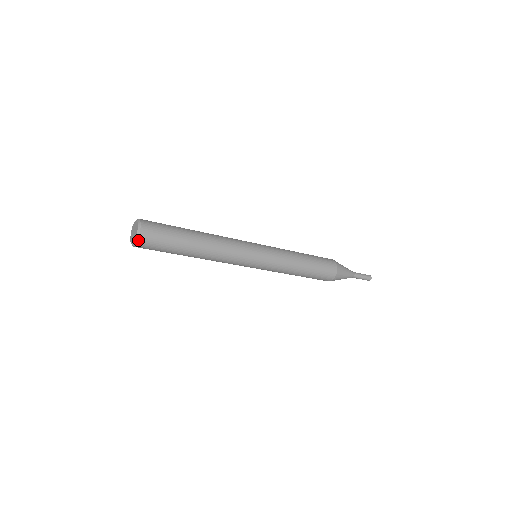
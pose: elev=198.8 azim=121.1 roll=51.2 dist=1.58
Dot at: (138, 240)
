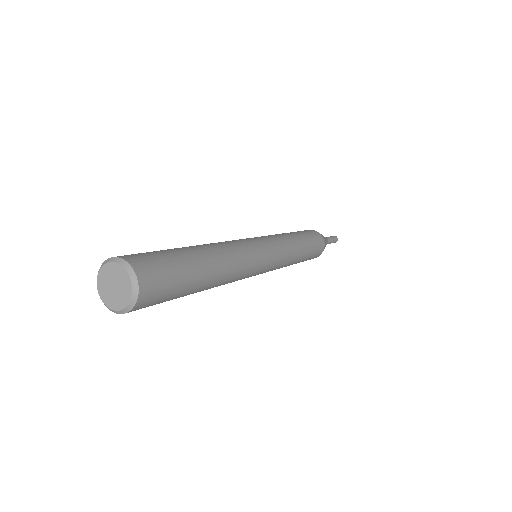
Dot at: (136, 301)
